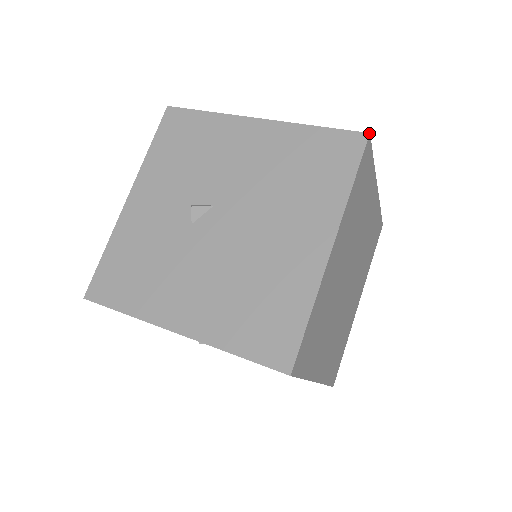
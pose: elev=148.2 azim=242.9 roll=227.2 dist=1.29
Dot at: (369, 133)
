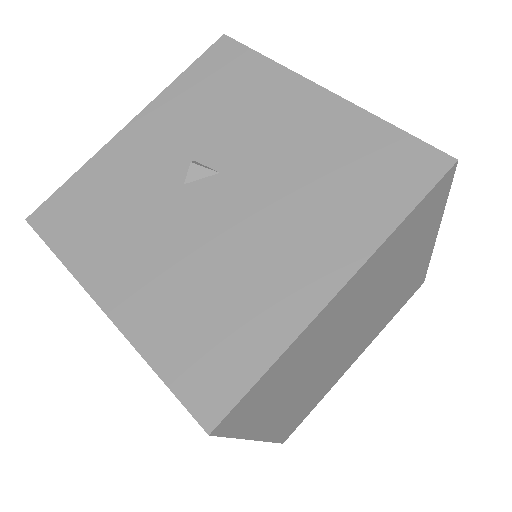
Dot at: (457, 159)
